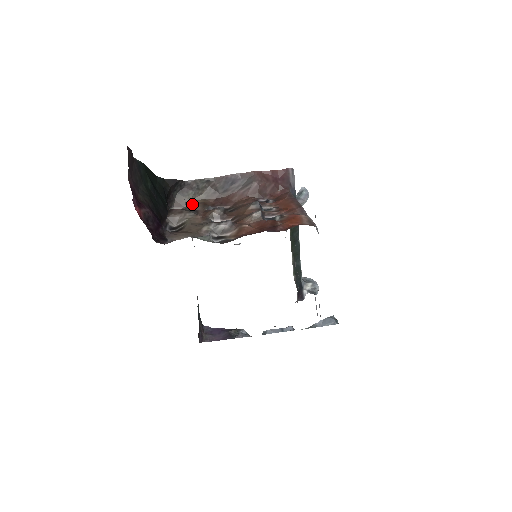
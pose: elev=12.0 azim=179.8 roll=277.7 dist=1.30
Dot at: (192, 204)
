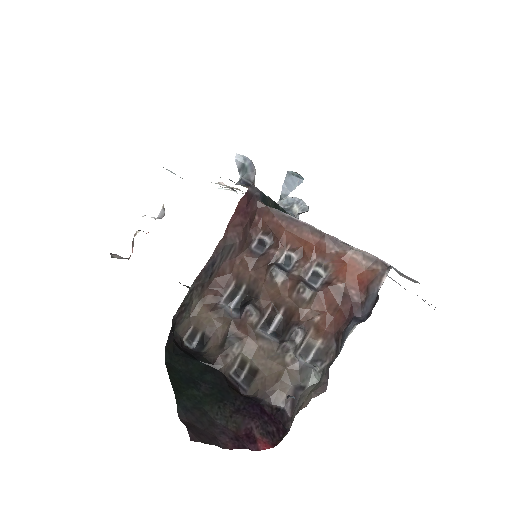
Dot at: (198, 319)
